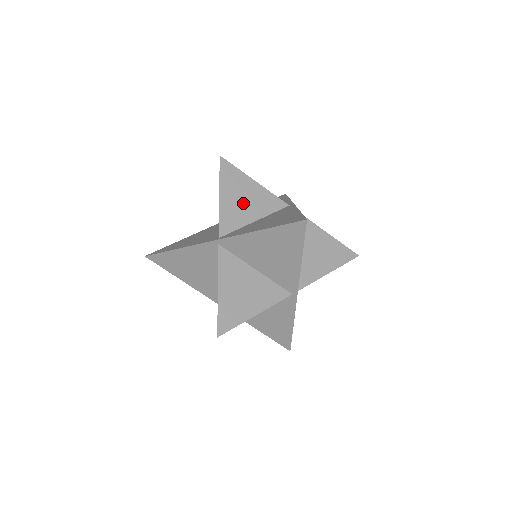
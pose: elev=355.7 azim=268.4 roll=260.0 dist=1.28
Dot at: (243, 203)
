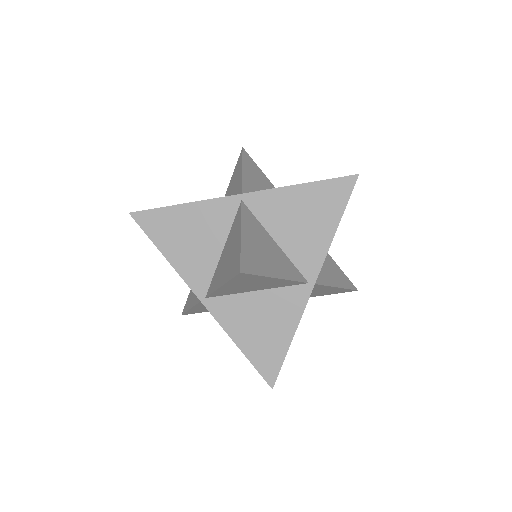
Dot at: (262, 188)
